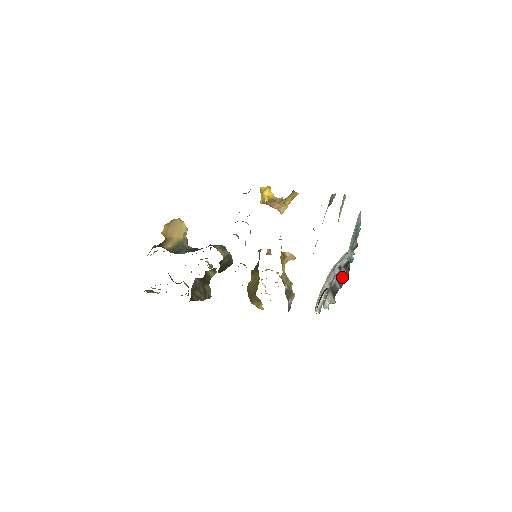
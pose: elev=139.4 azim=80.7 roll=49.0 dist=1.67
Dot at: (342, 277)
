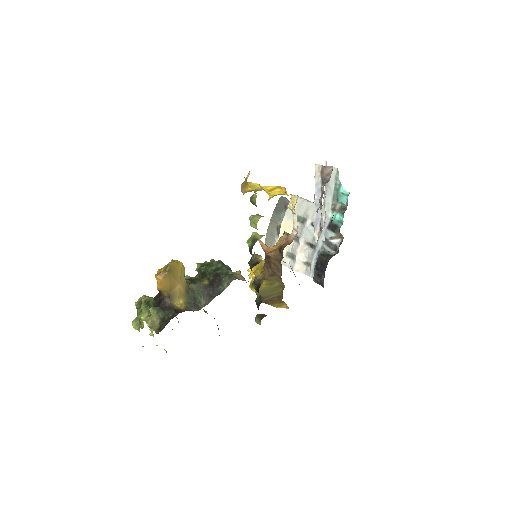
Dot at: (332, 240)
